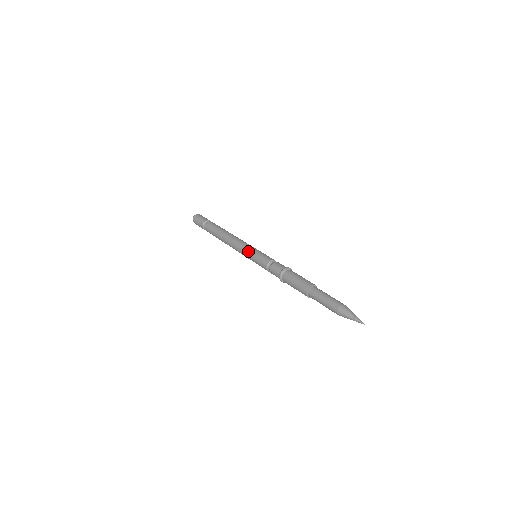
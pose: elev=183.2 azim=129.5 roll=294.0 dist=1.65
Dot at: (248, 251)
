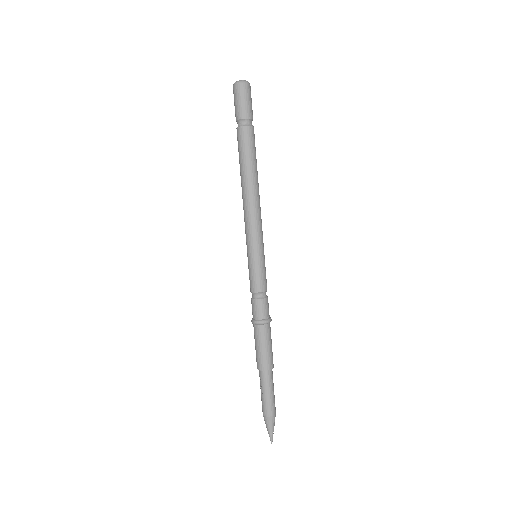
Dot at: (251, 248)
